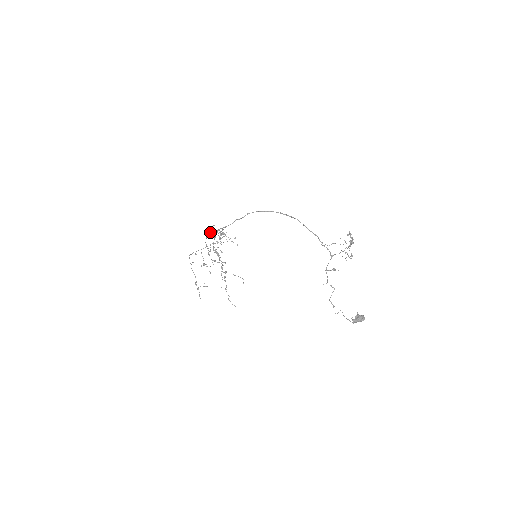
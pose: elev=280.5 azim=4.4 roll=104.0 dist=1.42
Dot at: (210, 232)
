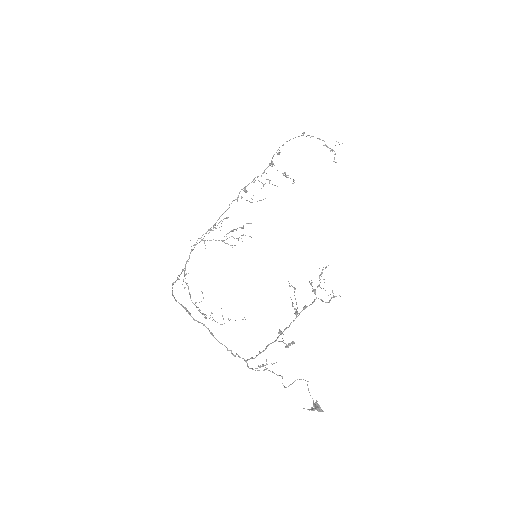
Dot at: (189, 255)
